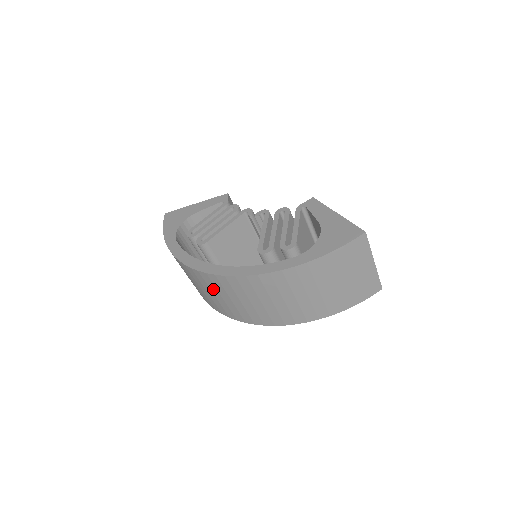
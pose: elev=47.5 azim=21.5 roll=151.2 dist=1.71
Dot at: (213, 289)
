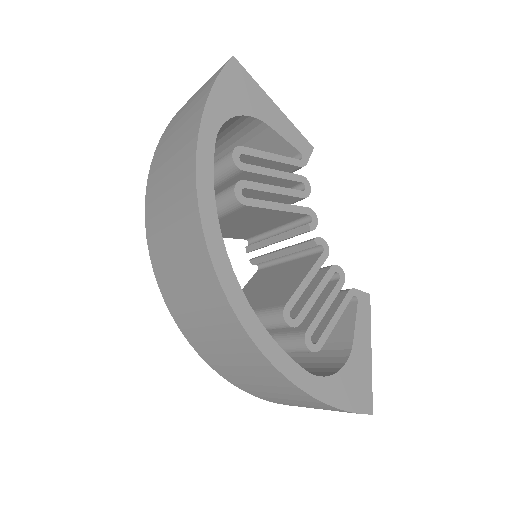
Dot at: (189, 265)
